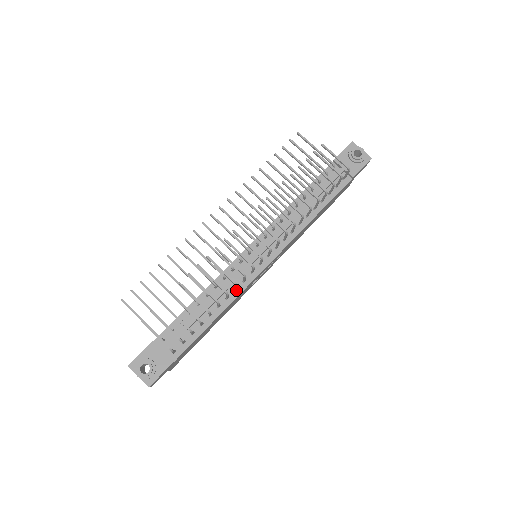
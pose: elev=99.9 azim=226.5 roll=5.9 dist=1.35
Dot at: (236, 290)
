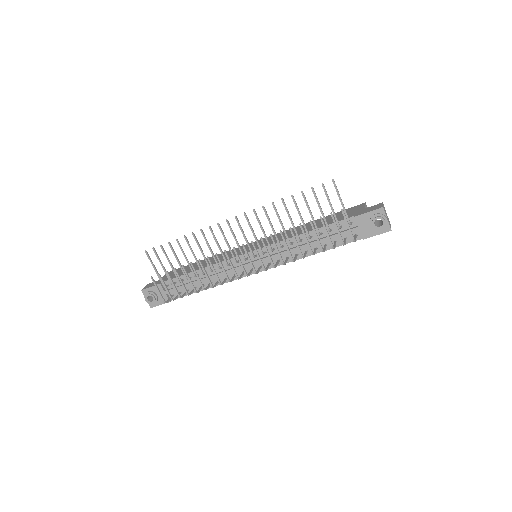
Dot at: occluded
